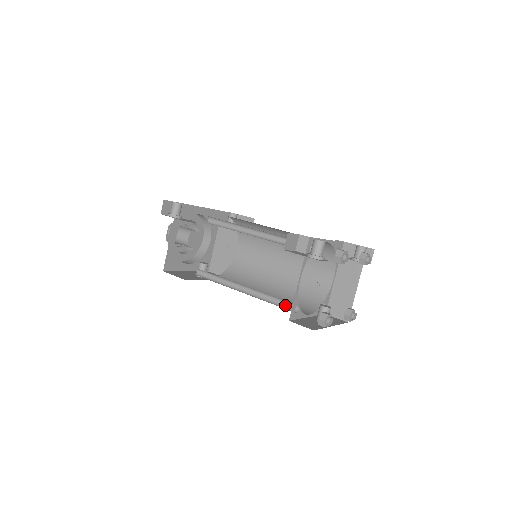
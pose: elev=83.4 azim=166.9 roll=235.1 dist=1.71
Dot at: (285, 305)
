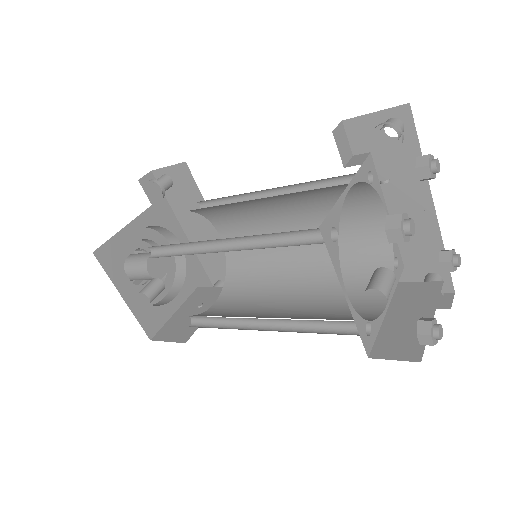
Dot at: (307, 244)
